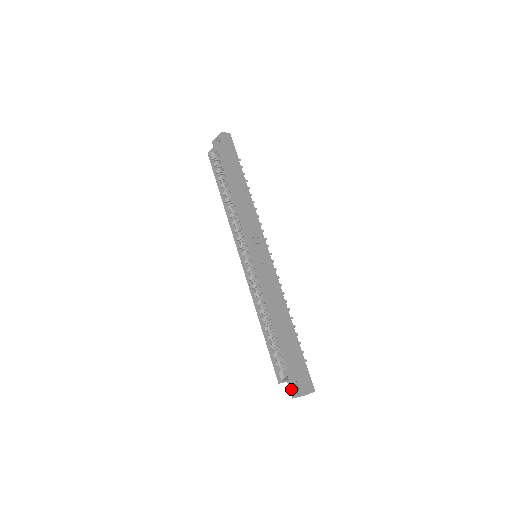
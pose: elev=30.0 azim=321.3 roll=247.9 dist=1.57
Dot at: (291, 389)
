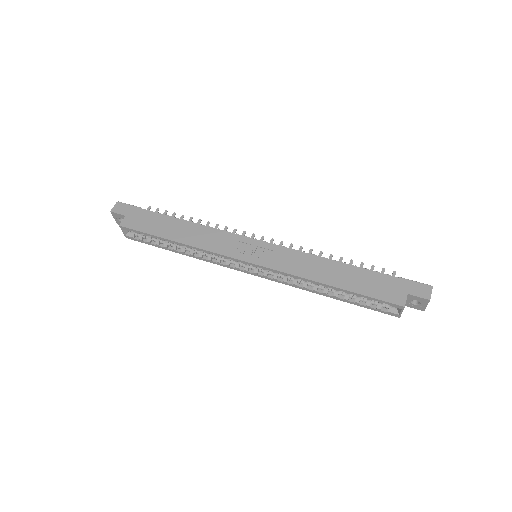
Dot at: (413, 307)
